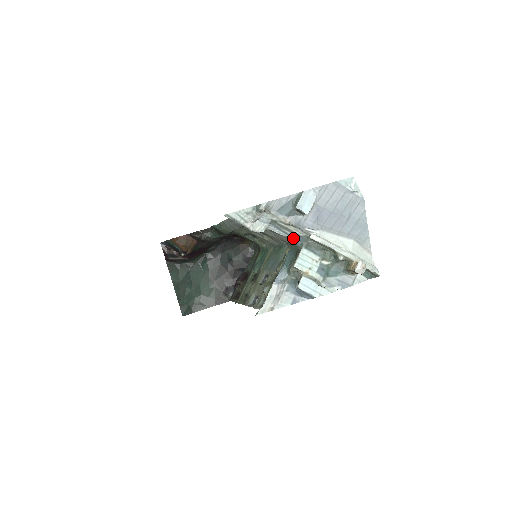
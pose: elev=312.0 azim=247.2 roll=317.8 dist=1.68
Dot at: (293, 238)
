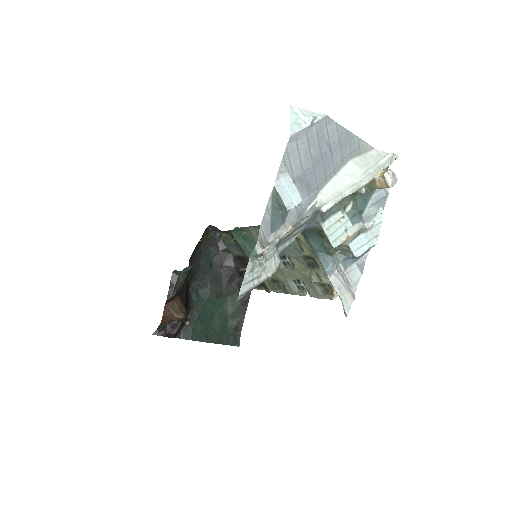
Dot at: occluded
